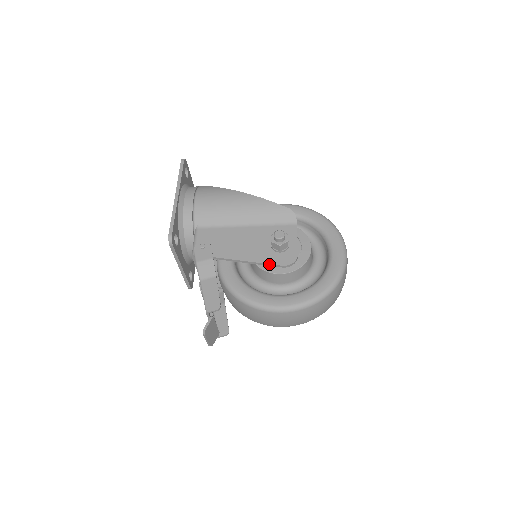
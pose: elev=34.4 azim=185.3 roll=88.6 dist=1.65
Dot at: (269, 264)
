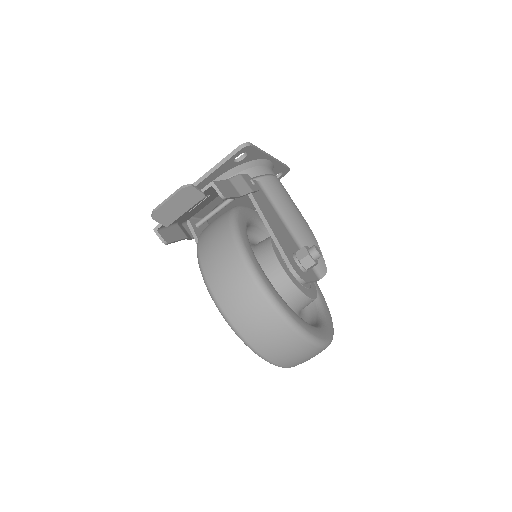
Dot at: (283, 251)
